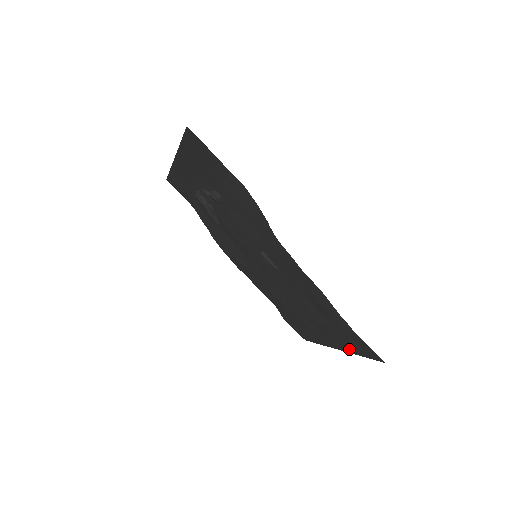
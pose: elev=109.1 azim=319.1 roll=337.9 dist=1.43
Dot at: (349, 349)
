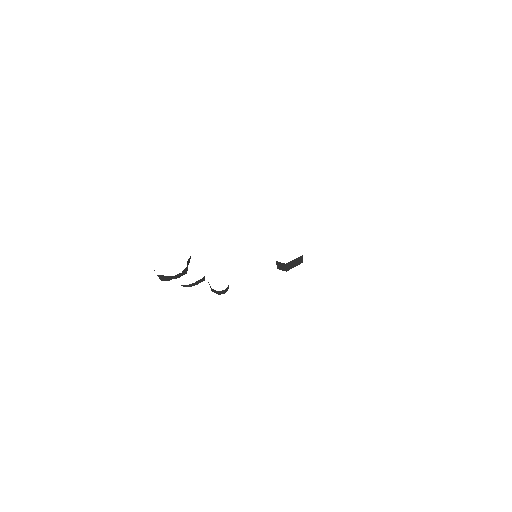
Dot at: occluded
